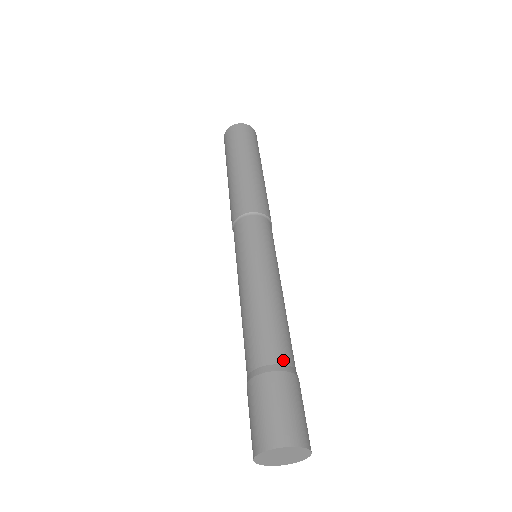
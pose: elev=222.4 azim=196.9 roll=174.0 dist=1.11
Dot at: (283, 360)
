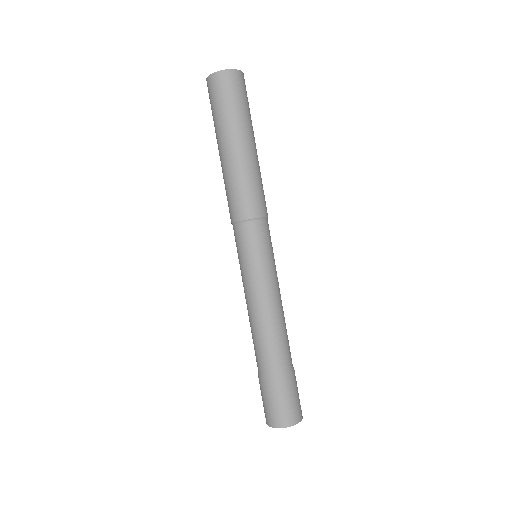
Dot at: (286, 366)
